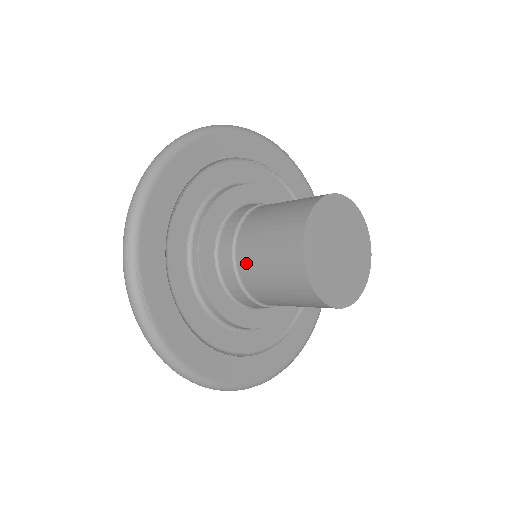
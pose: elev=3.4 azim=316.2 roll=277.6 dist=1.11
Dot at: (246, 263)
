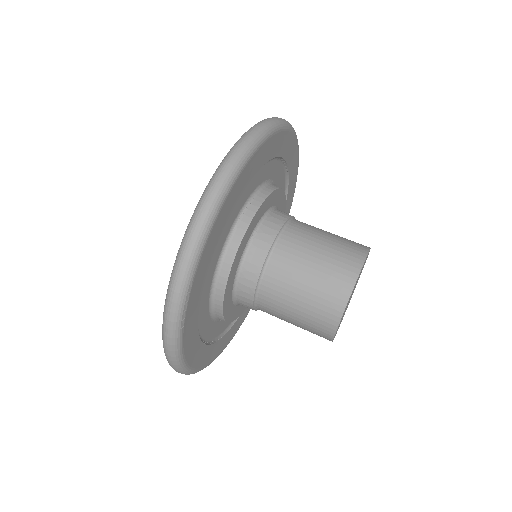
Dot at: (275, 284)
